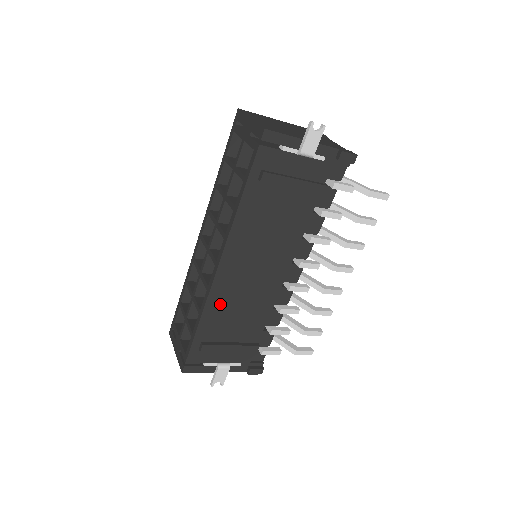
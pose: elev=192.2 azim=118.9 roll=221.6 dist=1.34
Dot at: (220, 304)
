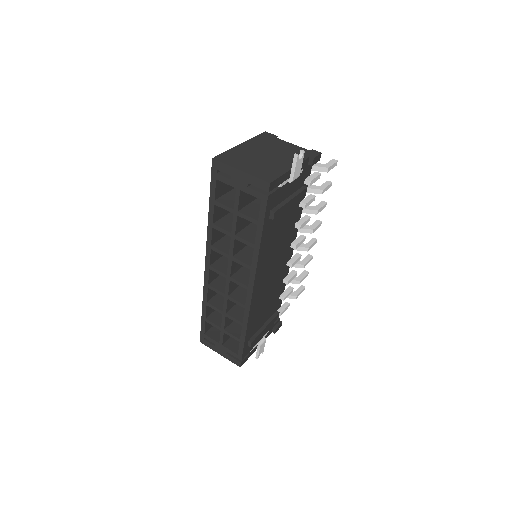
Dot at: (256, 310)
